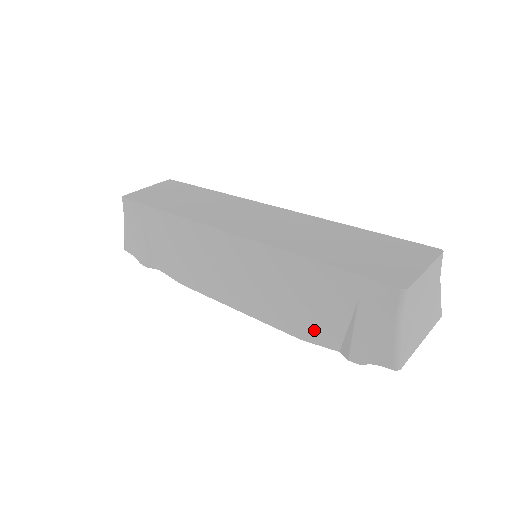
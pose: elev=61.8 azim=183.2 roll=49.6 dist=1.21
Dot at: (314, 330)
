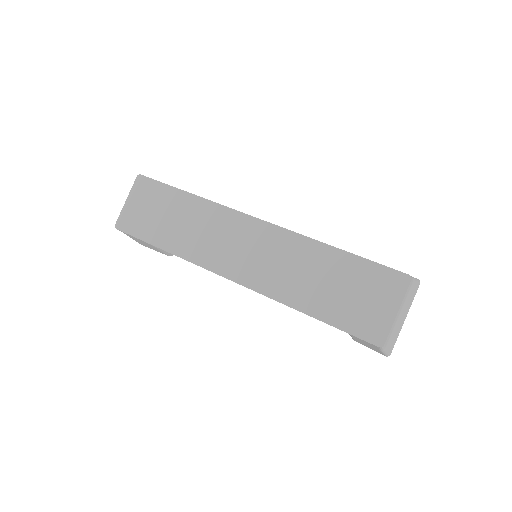
Dot at: occluded
